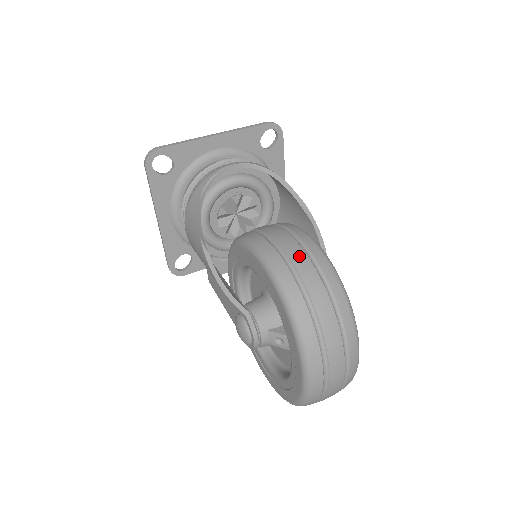
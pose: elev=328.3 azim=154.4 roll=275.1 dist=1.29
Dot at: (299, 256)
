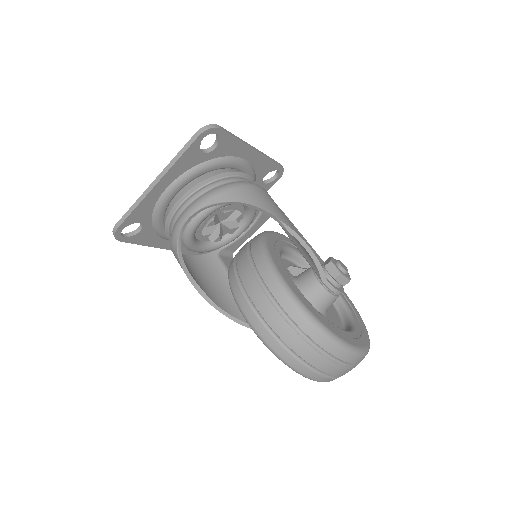
Dot at: (280, 326)
